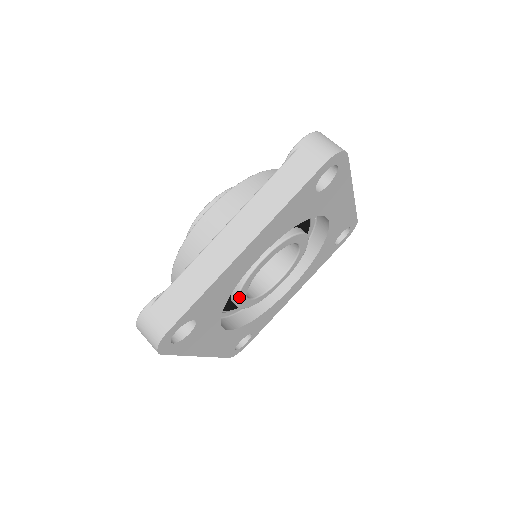
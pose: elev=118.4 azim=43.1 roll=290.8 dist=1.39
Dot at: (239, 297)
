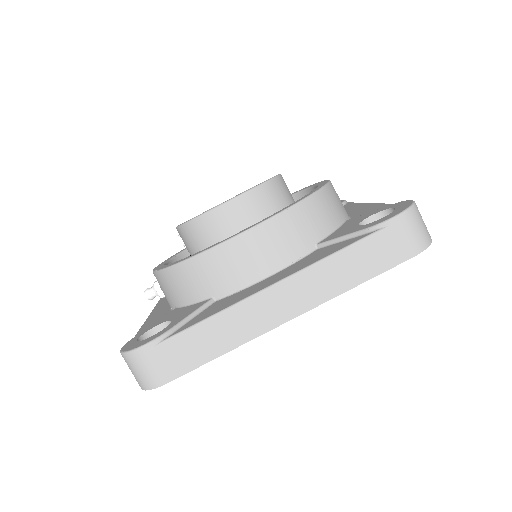
Dot at: occluded
